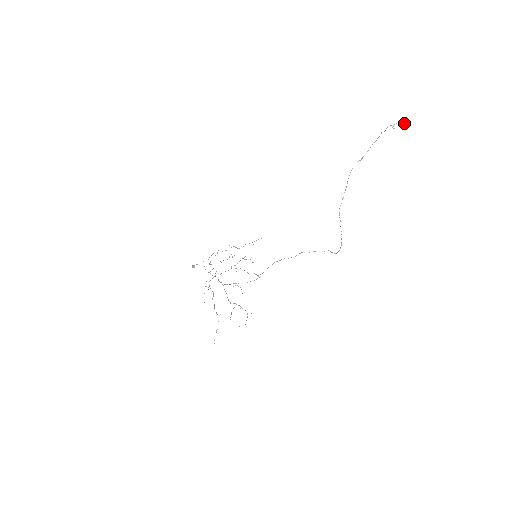
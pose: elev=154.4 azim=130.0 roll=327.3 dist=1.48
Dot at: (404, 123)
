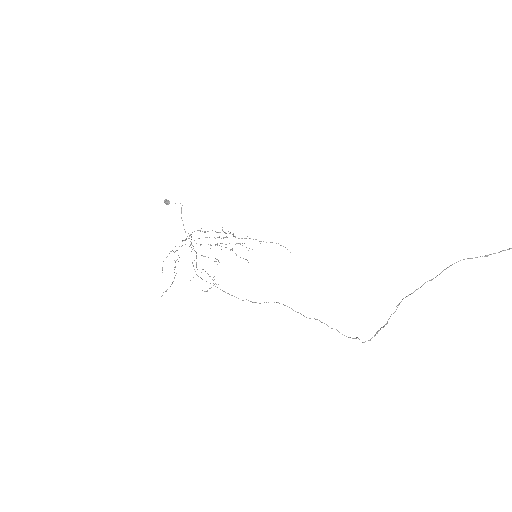
Dot at: out of frame
